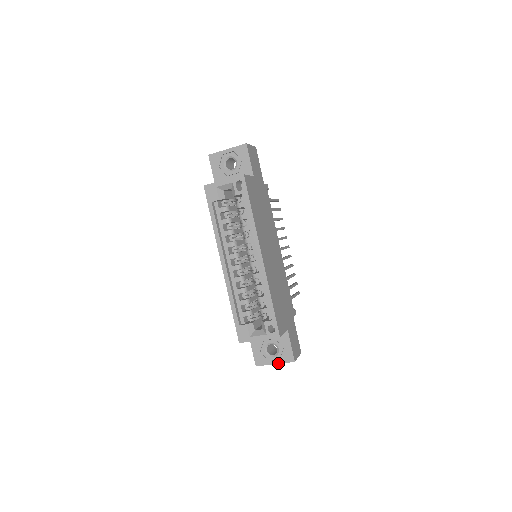
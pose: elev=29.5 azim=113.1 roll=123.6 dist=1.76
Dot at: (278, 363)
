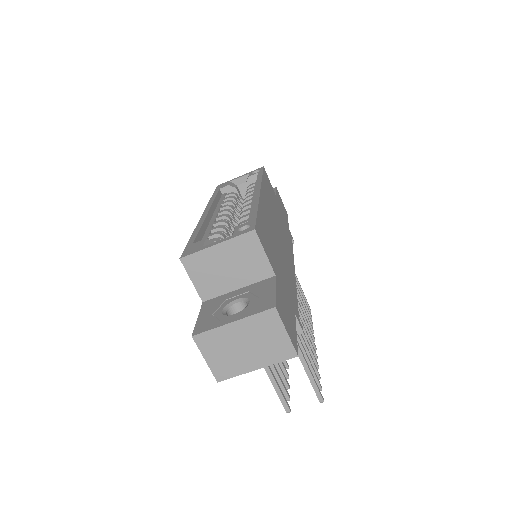
Dot at: (240, 318)
